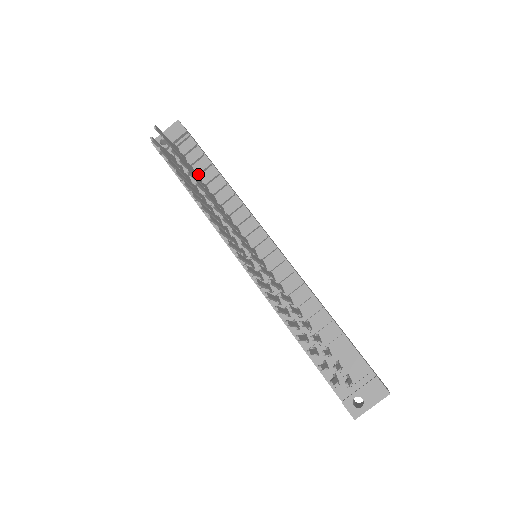
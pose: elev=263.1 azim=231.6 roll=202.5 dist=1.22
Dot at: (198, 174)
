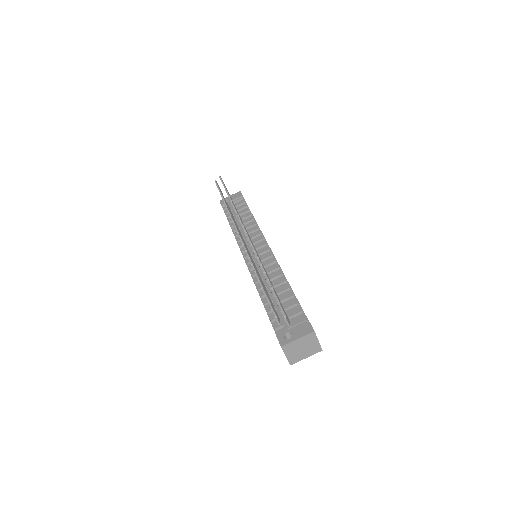
Dot at: (239, 214)
